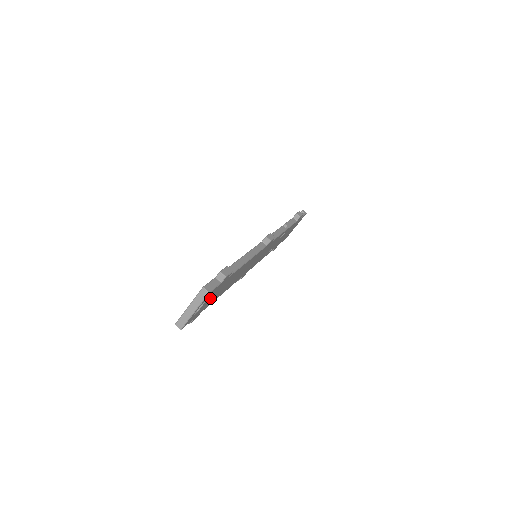
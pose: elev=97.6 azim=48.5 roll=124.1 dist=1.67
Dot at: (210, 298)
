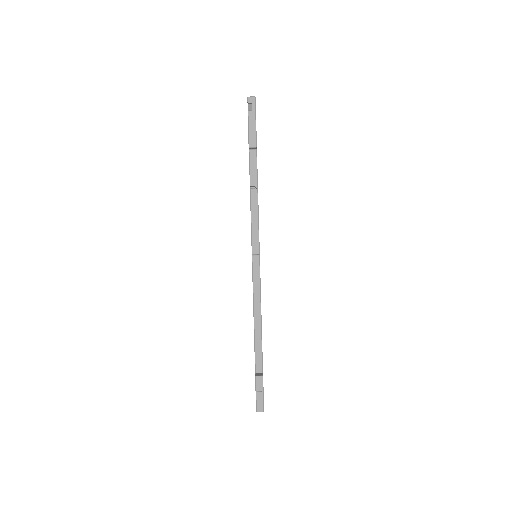
Dot at: occluded
